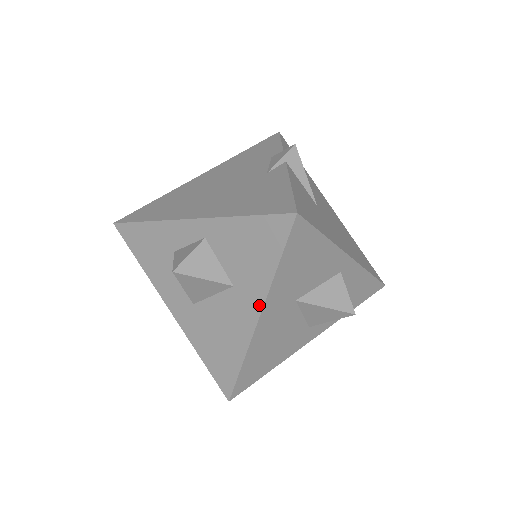
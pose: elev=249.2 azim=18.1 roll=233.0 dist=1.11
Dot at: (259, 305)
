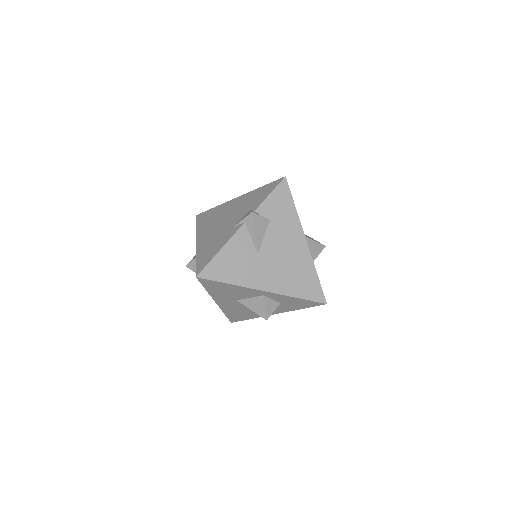
Dot at: (213, 298)
